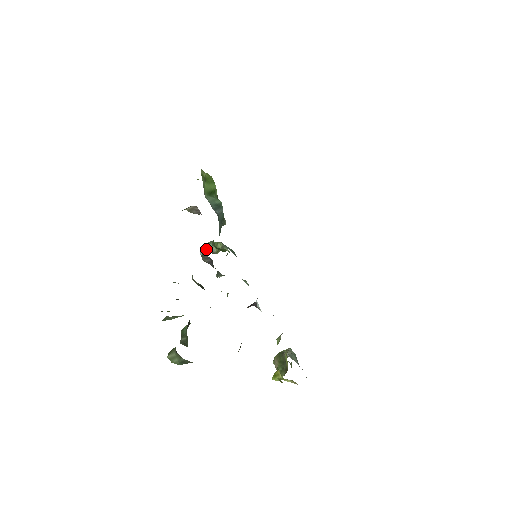
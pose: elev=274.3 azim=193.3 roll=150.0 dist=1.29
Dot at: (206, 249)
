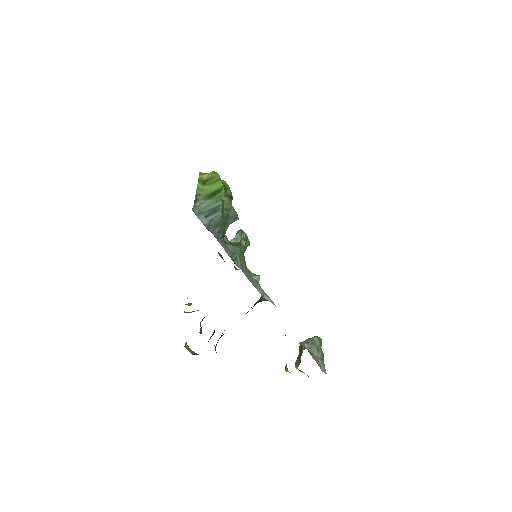
Dot at: (234, 239)
